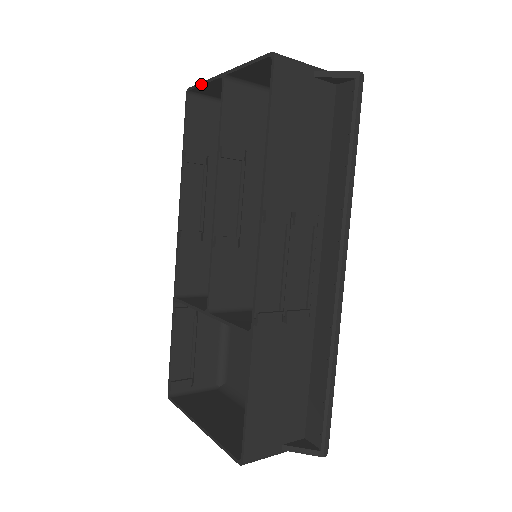
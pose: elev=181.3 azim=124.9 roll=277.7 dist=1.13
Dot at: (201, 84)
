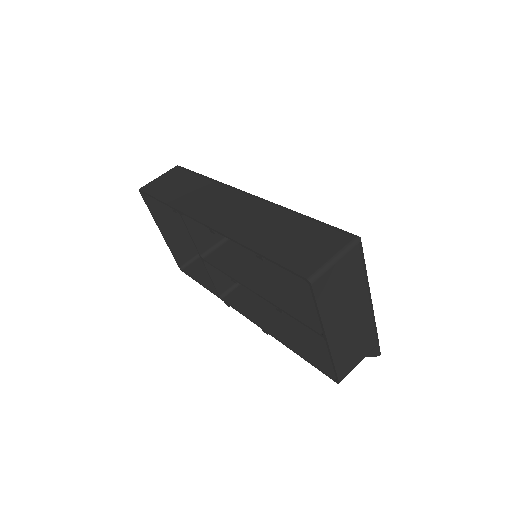
Dot at: (316, 308)
